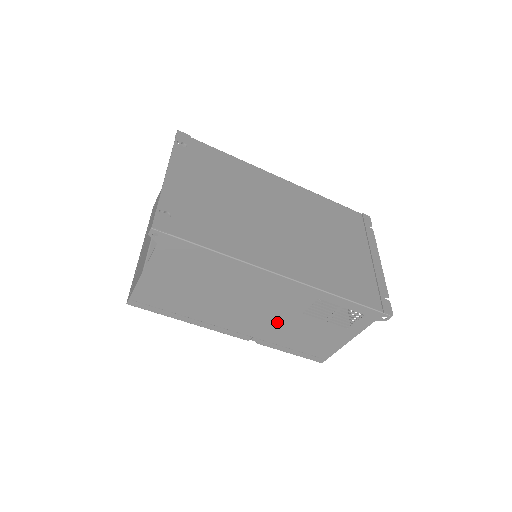
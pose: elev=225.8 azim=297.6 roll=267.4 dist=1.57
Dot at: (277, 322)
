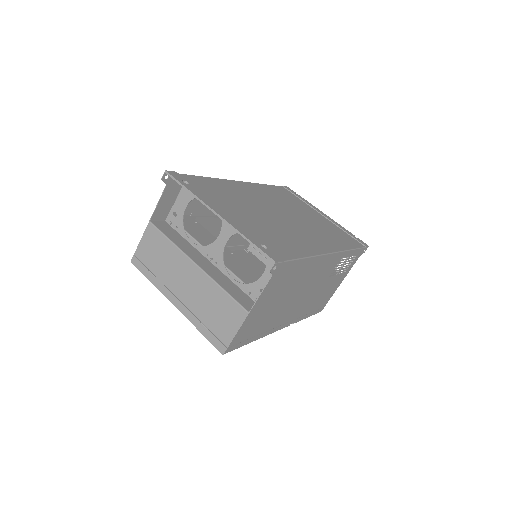
Dot at: (312, 295)
